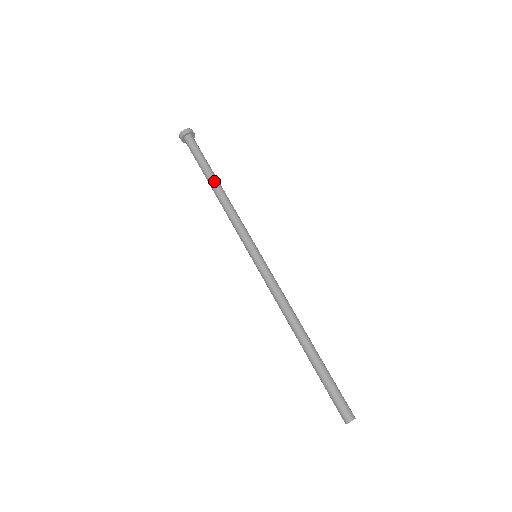
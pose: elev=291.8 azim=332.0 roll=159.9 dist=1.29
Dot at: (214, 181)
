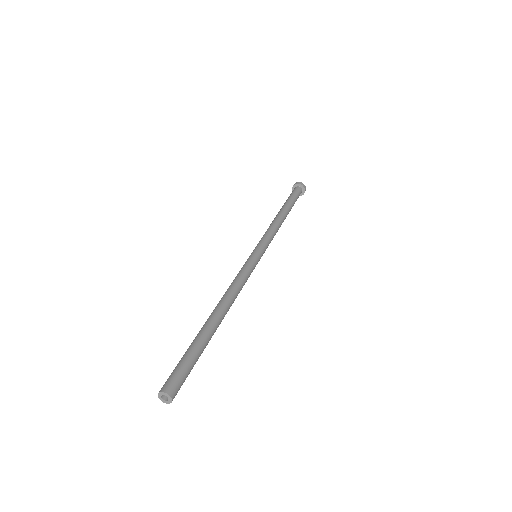
Dot at: (280, 210)
